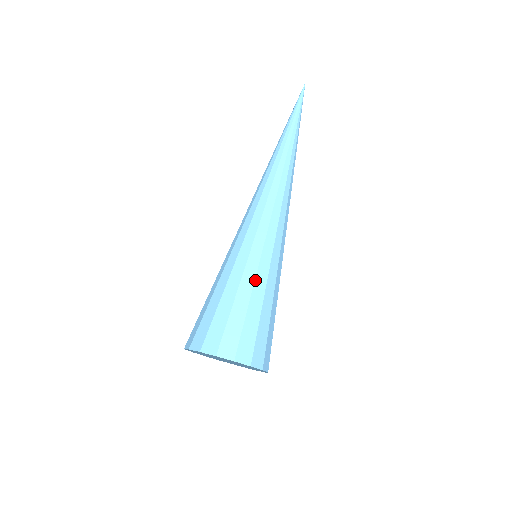
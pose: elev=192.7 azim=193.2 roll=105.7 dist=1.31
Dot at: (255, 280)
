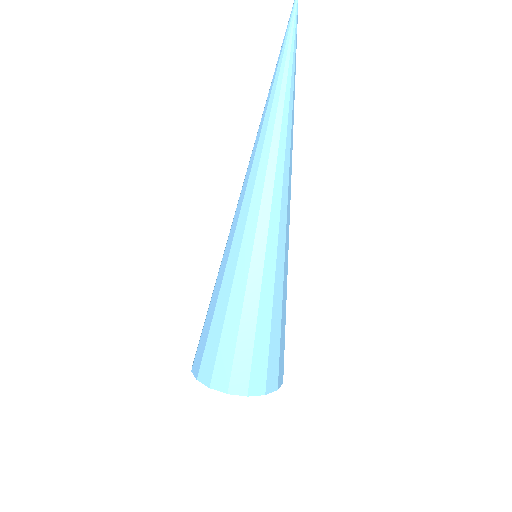
Dot at: (259, 302)
